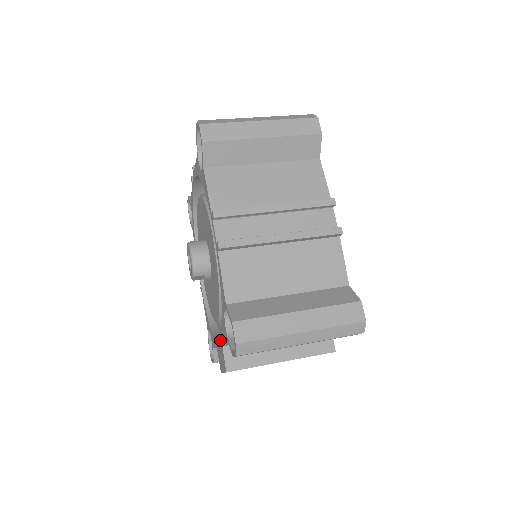
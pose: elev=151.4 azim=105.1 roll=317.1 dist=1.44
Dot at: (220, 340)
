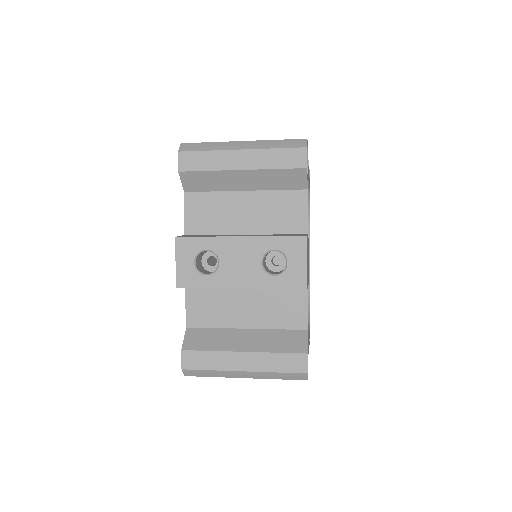
Dot at: occluded
